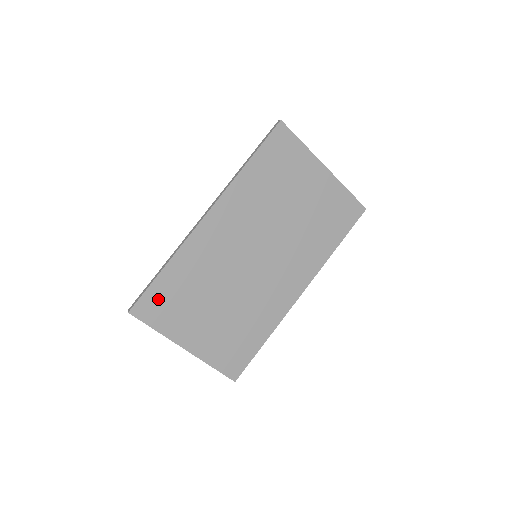
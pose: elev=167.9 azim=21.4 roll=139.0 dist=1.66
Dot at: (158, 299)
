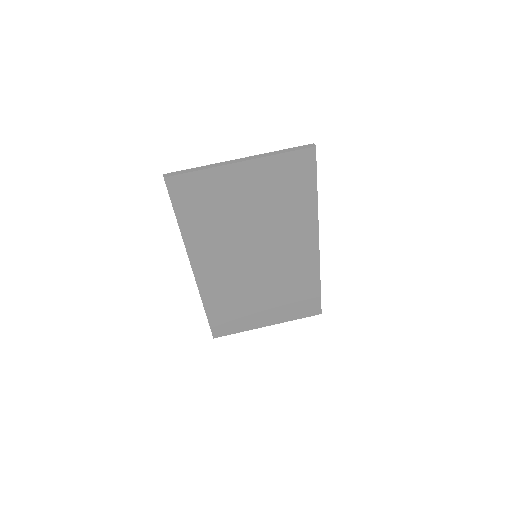
Dot at: (221, 323)
